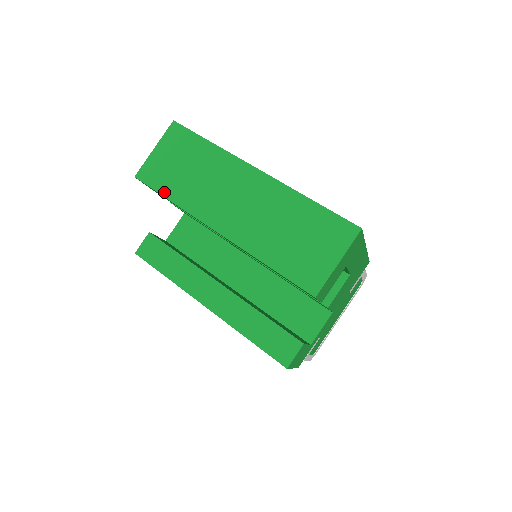
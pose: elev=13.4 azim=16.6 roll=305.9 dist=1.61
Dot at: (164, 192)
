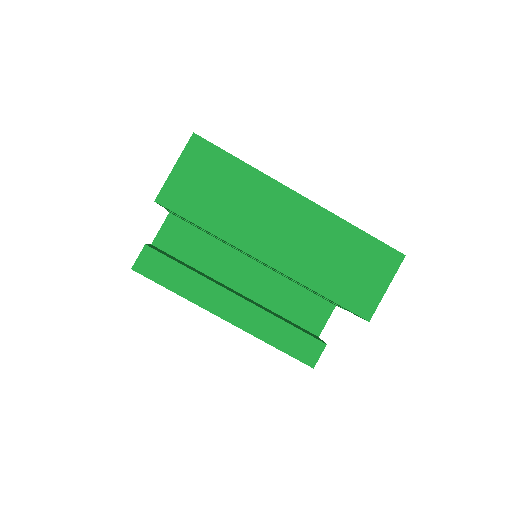
Dot at: (196, 220)
